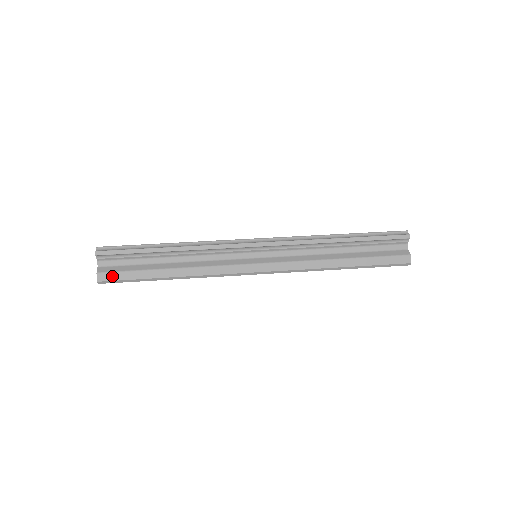
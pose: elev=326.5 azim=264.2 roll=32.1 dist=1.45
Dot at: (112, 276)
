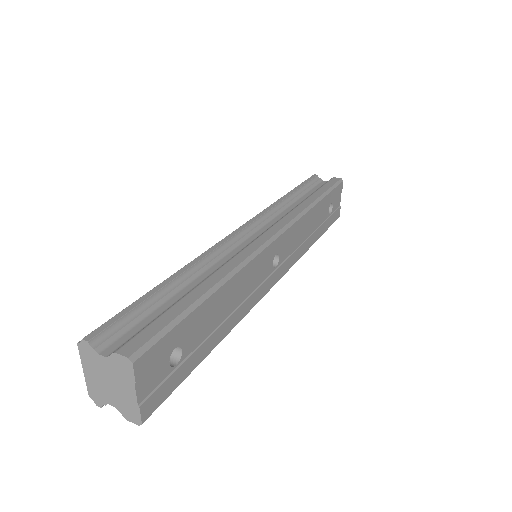
Dot at: (141, 338)
